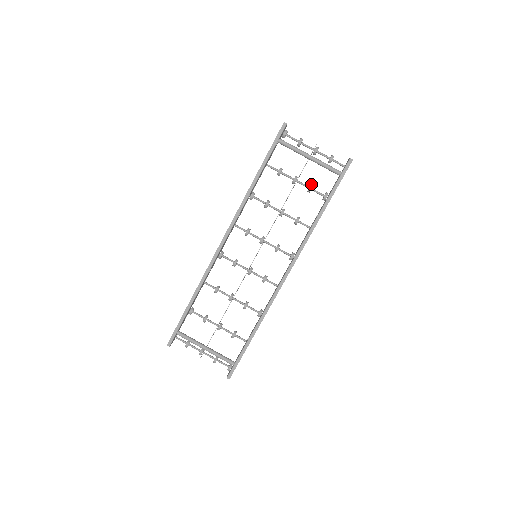
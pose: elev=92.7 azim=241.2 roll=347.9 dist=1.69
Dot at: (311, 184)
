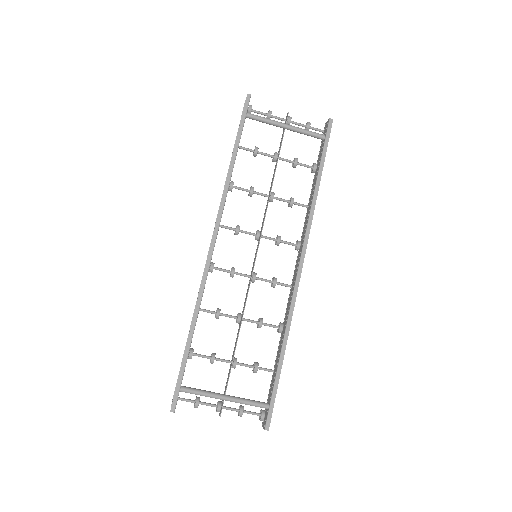
Dot at: occluded
